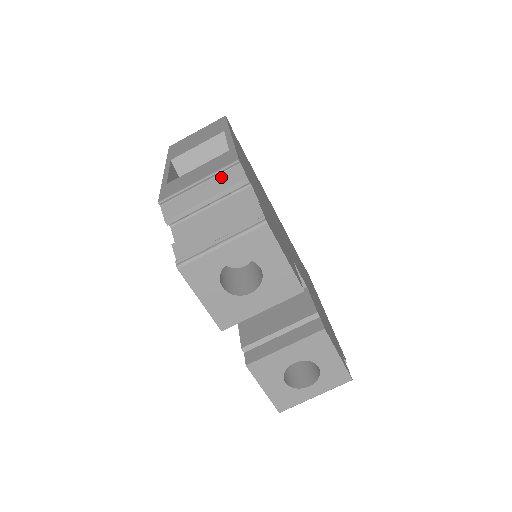
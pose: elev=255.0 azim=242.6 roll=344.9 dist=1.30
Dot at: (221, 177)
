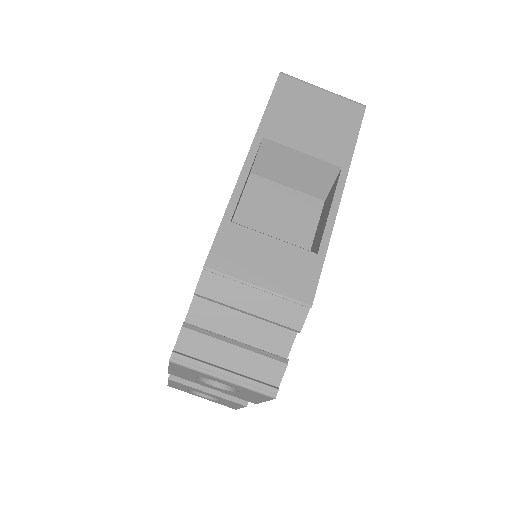
Dot at: (282, 303)
